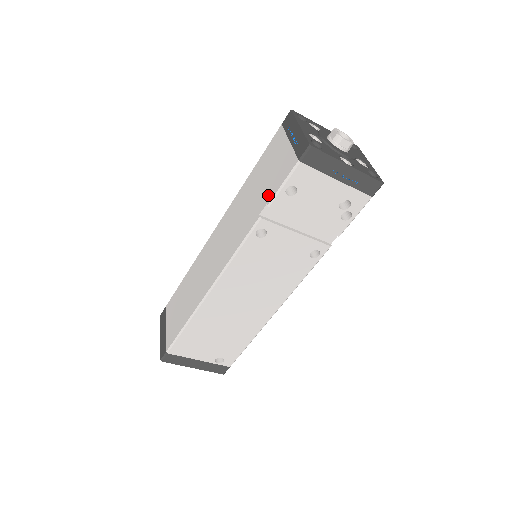
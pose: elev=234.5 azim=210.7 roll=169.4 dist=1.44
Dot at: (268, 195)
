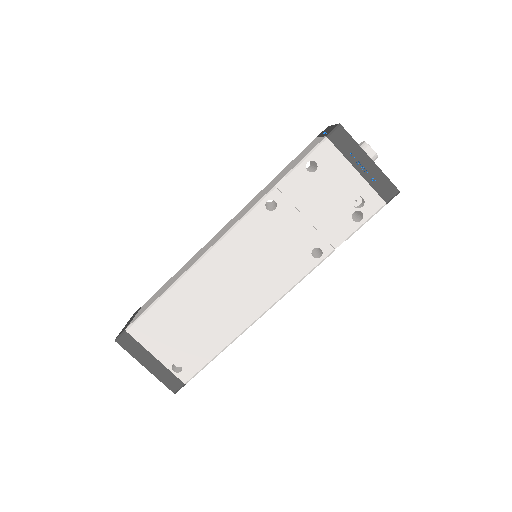
Dot at: (288, 170)
